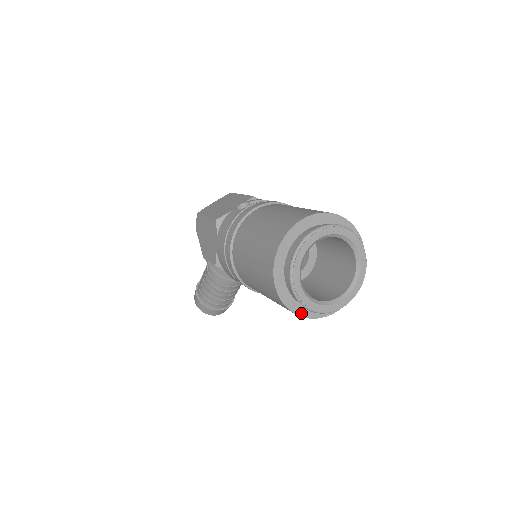
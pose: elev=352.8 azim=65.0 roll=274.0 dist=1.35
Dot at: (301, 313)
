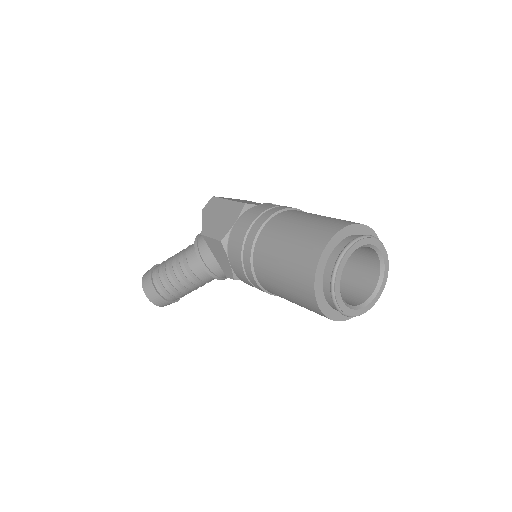
Dot at: (319, 301)
